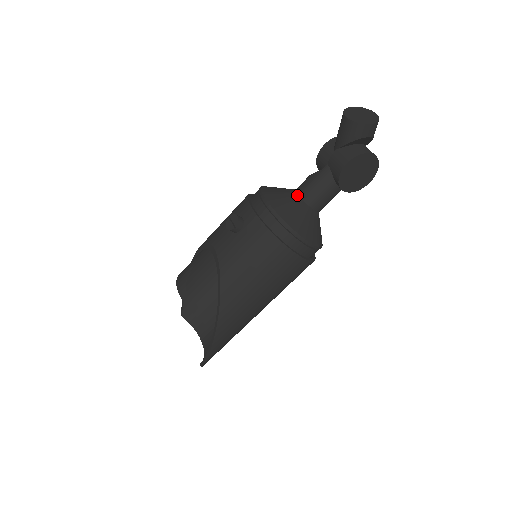
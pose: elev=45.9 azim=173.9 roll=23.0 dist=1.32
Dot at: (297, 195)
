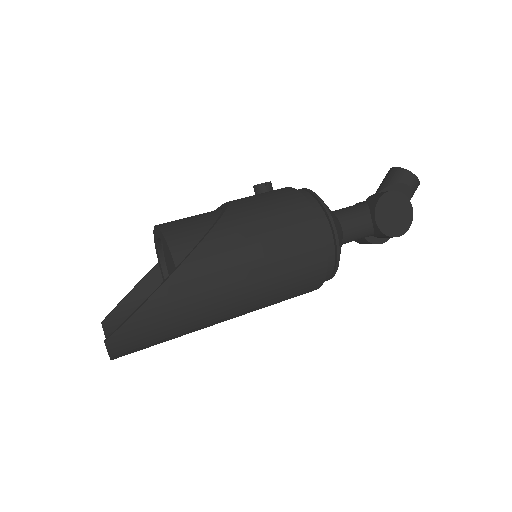
Dot at: occluded
